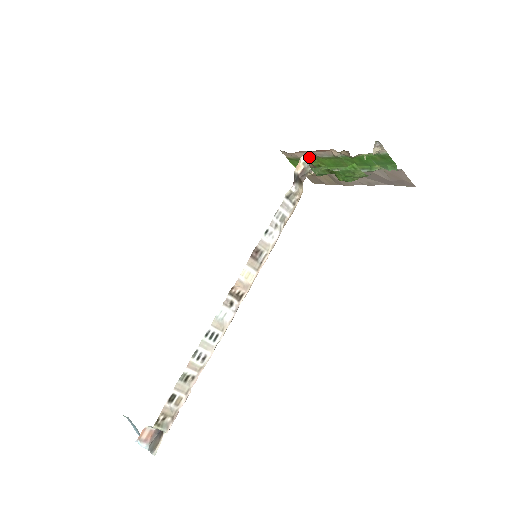
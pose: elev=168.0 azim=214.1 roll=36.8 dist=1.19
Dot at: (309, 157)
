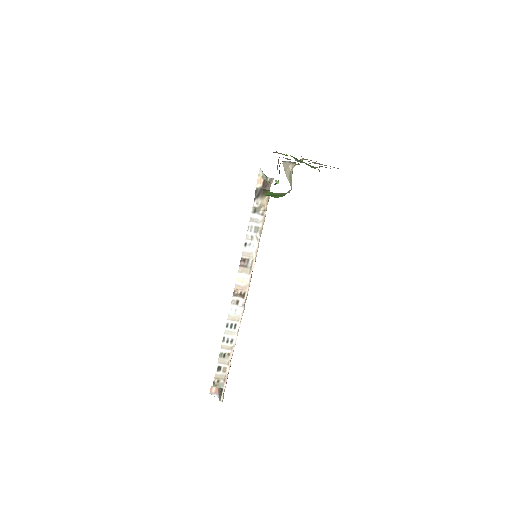
Dot at: occluded
